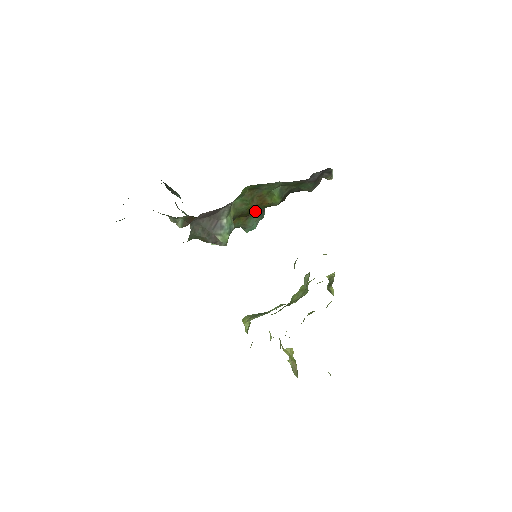
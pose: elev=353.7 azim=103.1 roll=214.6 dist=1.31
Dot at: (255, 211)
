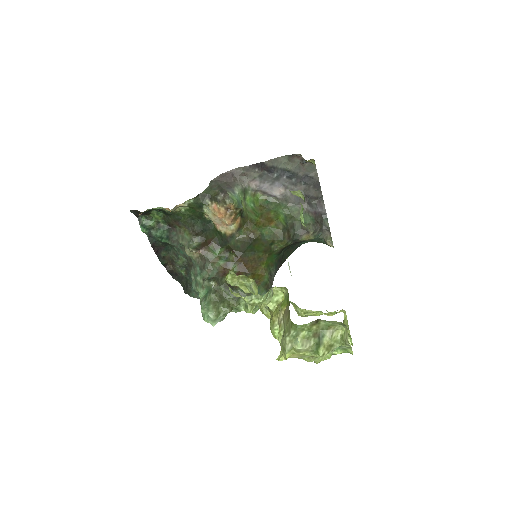
Dot at: (262, 284)
